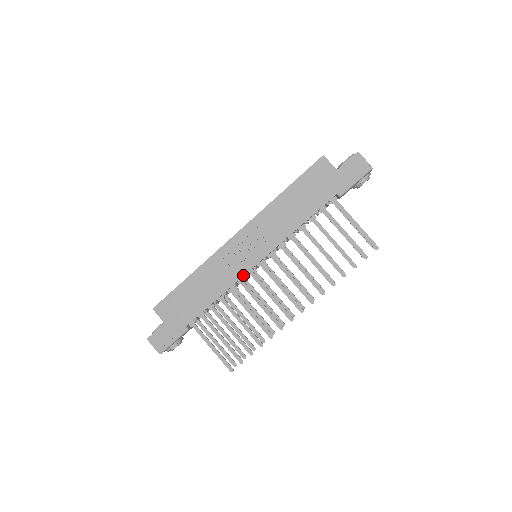
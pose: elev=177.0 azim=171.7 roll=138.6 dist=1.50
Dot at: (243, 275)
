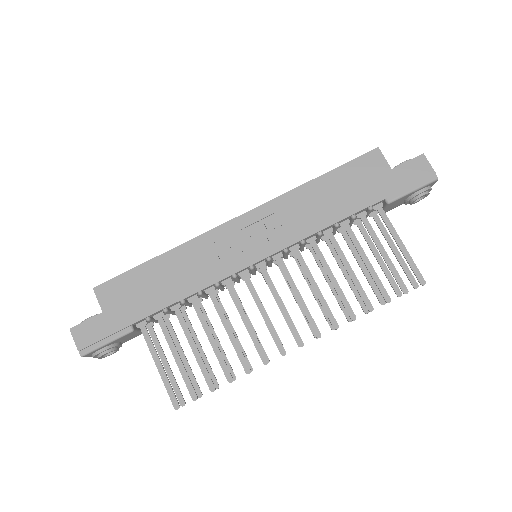
Dot at: (233, 273)
